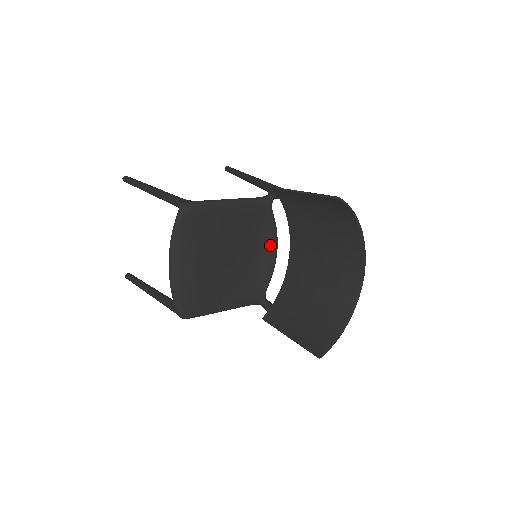
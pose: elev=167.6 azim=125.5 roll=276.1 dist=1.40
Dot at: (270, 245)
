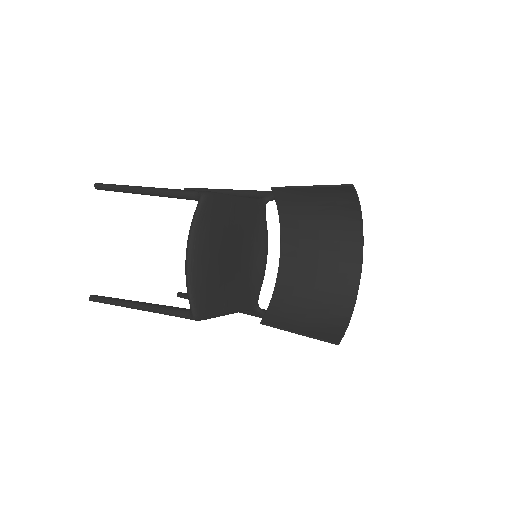
Dot at: (262, 248)
